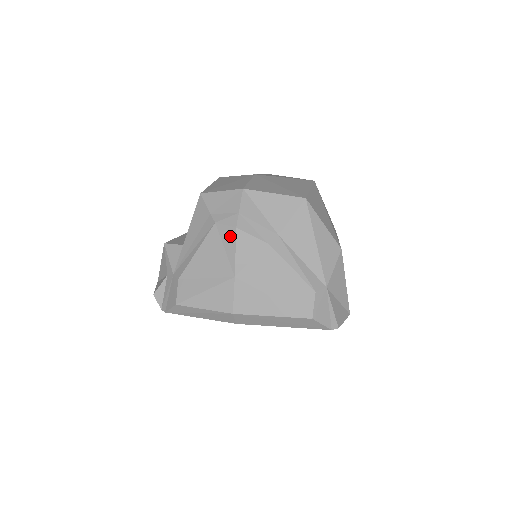
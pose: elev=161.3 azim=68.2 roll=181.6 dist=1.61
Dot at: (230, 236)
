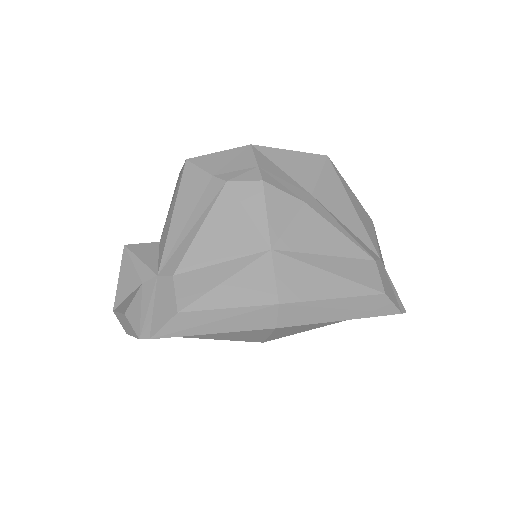
Dot at: (254, 194)
